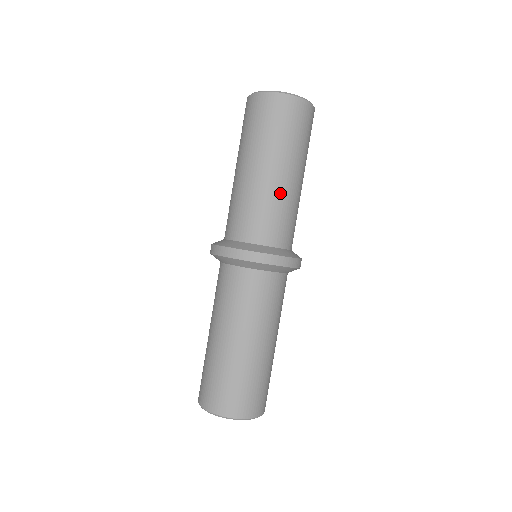
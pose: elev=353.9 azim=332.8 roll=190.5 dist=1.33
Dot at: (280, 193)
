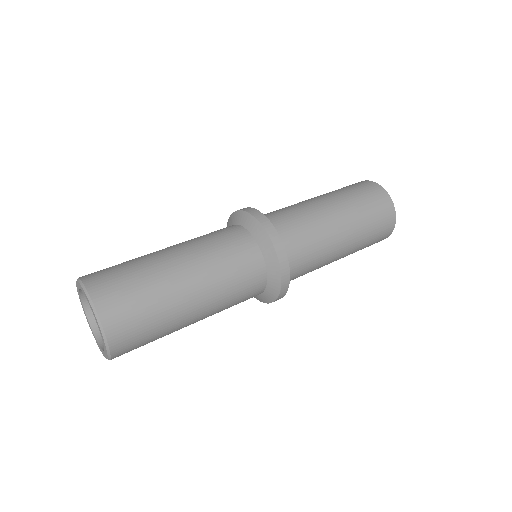
Dot at: (313, 209)
